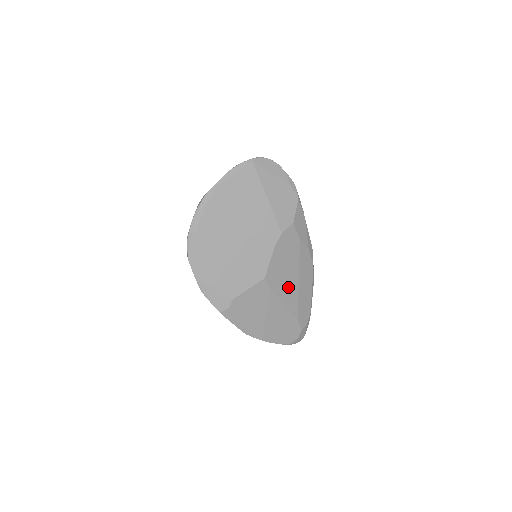
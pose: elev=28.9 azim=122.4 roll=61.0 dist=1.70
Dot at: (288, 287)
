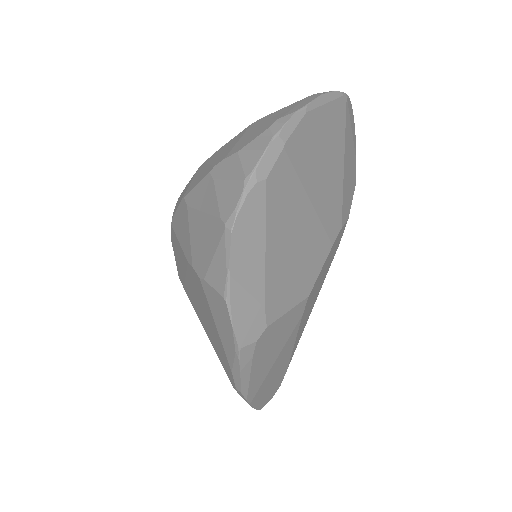
Dot at: (306, 316)
